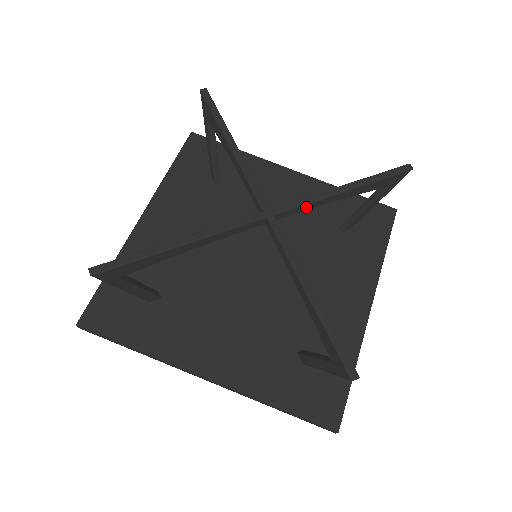
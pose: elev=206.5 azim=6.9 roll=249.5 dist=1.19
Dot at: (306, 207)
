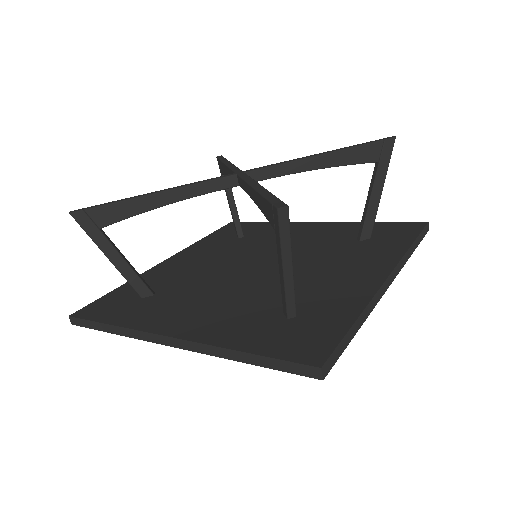
Dot at: (280, 170)
